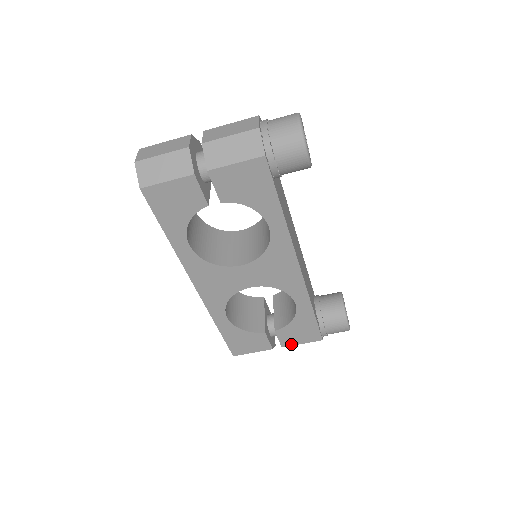
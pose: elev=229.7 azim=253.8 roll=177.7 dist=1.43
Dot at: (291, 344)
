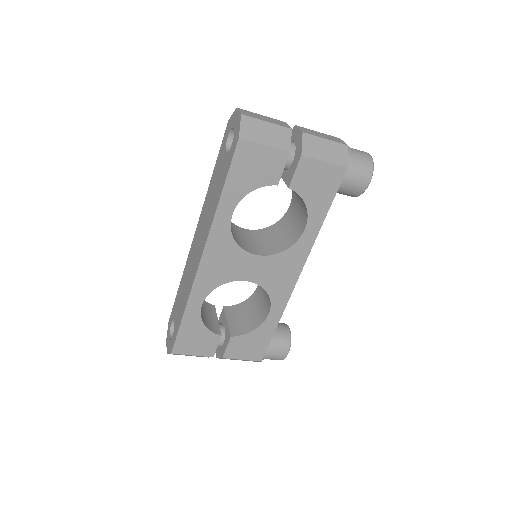
Dot at: (233, 357)
